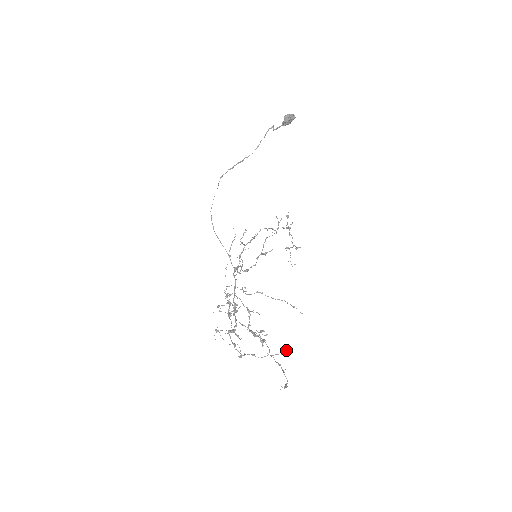
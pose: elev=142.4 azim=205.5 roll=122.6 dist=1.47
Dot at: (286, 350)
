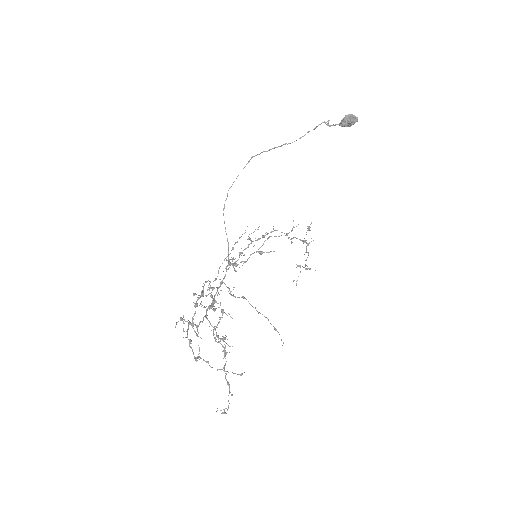
Dot at: (244, 372)
